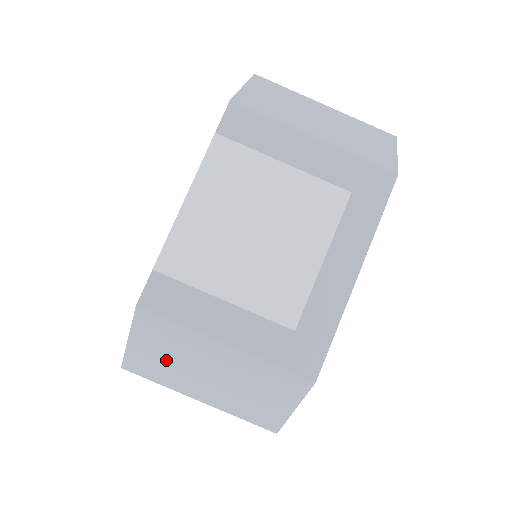
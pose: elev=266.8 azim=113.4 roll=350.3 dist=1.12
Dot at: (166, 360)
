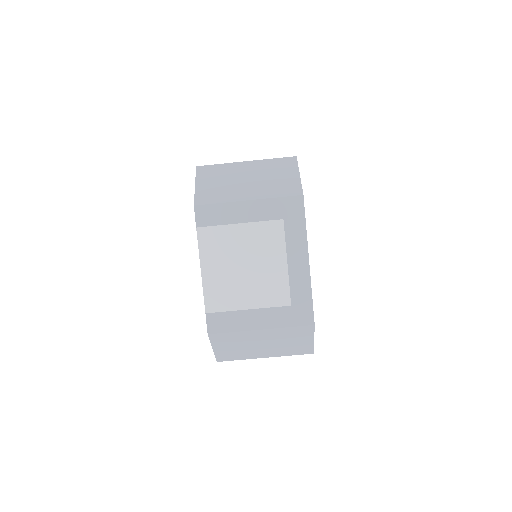
Dot at: (237, 349)
